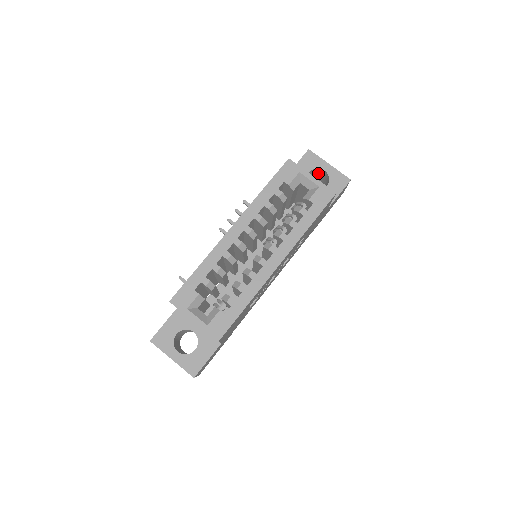
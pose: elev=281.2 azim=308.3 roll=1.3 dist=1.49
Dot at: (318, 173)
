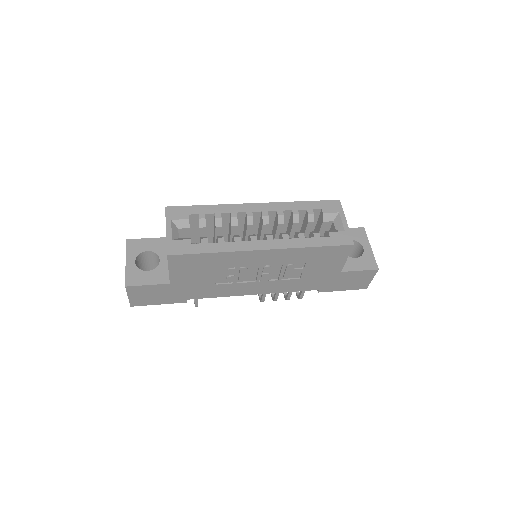
Dot at: (357, 251)
